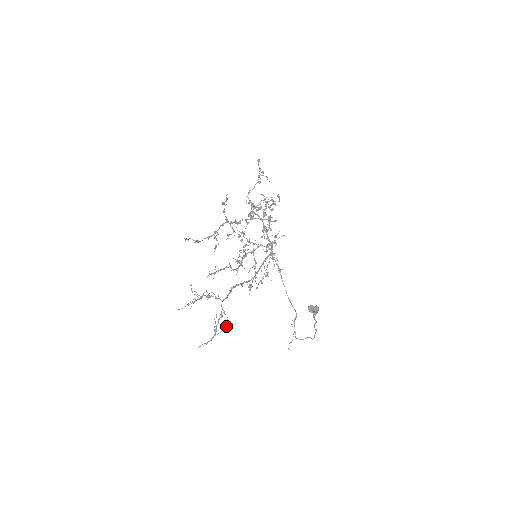
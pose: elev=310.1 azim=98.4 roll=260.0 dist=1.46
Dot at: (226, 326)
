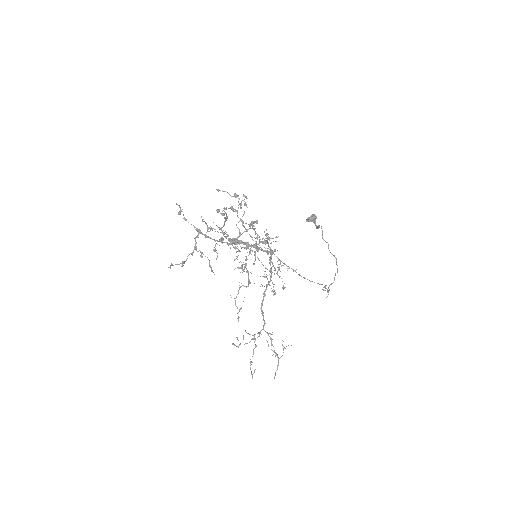
Dot at: occluded
